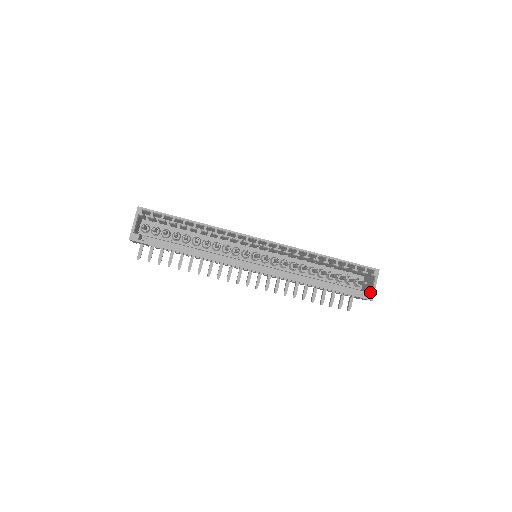
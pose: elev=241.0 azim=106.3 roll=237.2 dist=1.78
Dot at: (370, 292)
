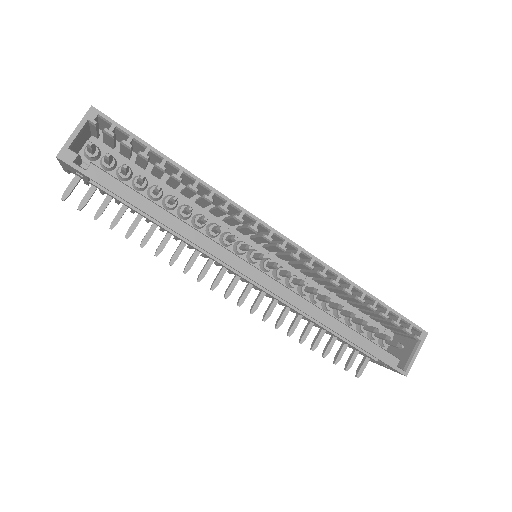
Dot at: (406, 362)
